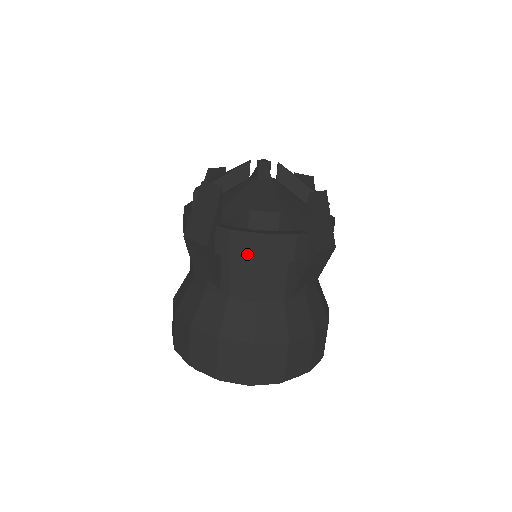
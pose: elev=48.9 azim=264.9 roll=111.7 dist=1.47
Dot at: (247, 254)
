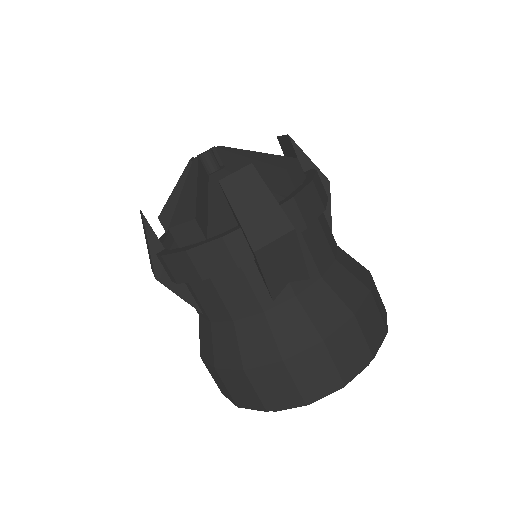
Dot at: (188, 276)
